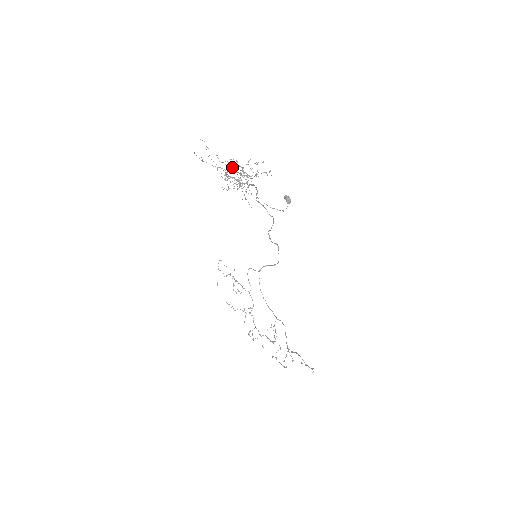
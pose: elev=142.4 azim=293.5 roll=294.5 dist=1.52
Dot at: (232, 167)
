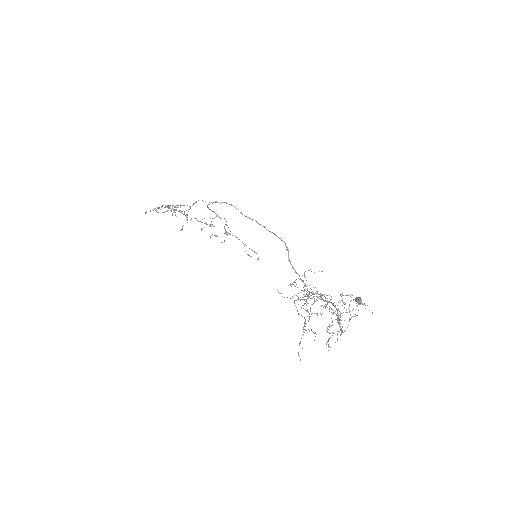
Dot at: occluded
